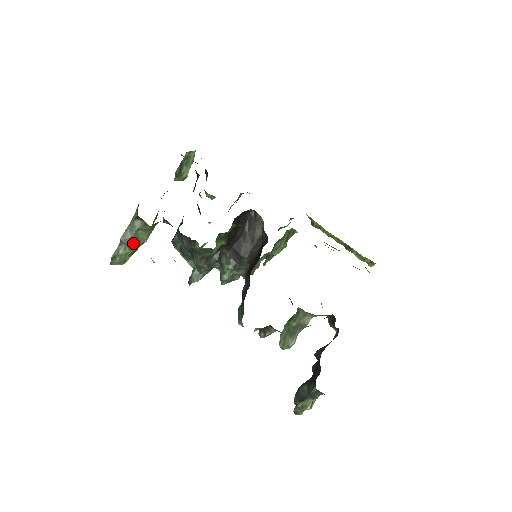
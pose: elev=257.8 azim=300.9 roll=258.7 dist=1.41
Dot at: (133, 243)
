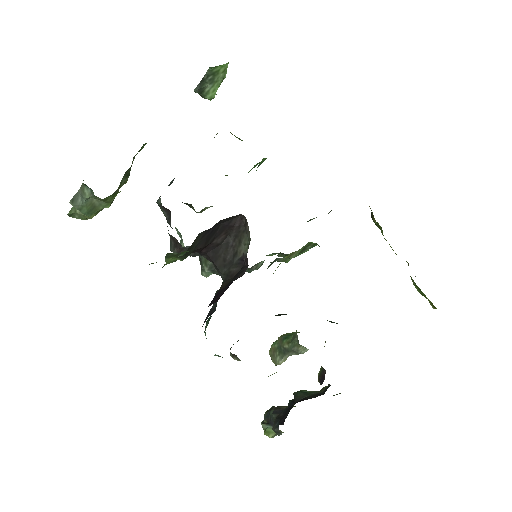
Dot at: (86, 210)
